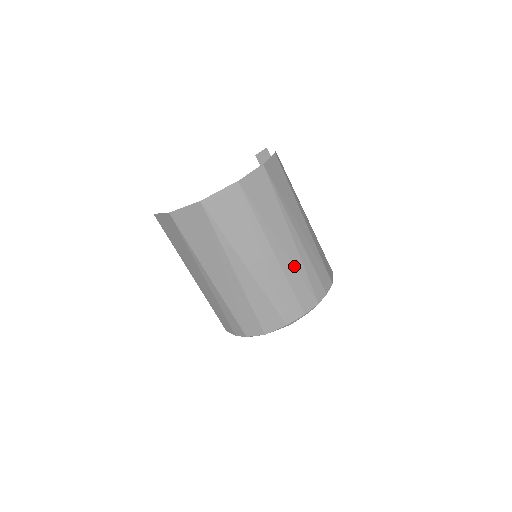
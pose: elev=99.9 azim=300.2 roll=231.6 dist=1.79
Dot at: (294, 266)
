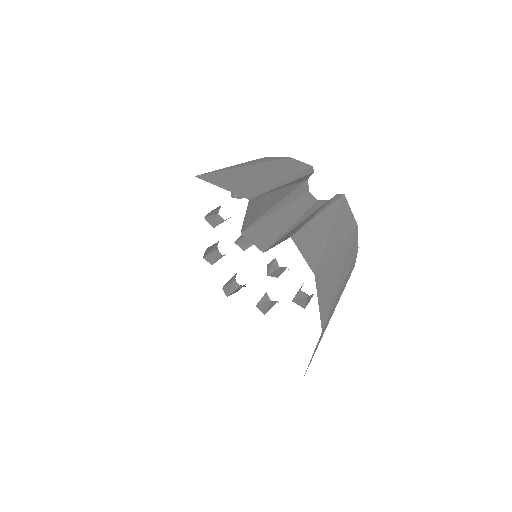
Dot at: occluded
